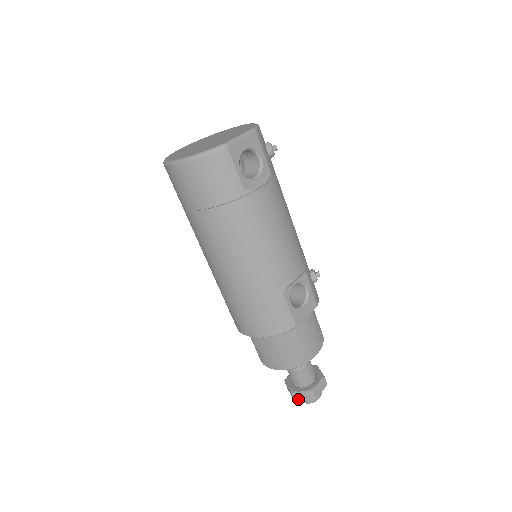
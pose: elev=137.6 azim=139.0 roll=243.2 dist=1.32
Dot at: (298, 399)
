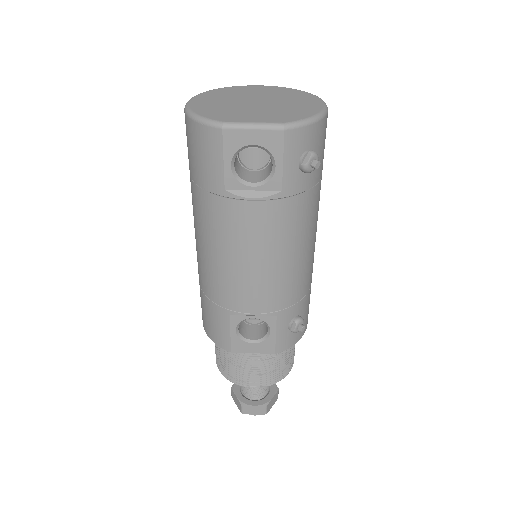
Dot at: (233, 398)
